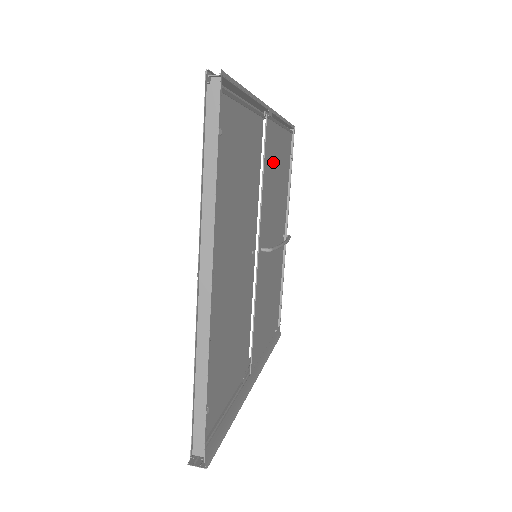
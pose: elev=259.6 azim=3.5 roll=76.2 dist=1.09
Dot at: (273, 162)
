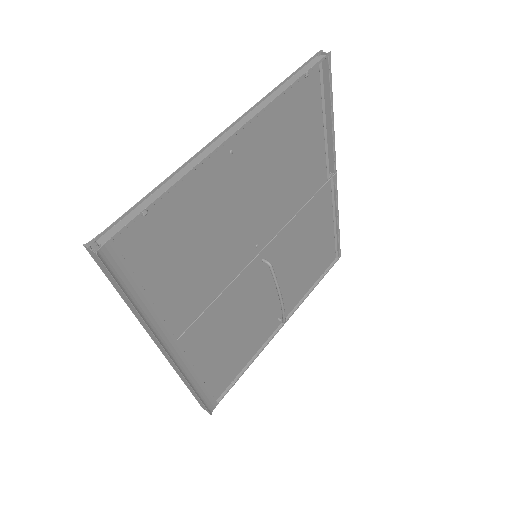
Dot at: (314, 226)
